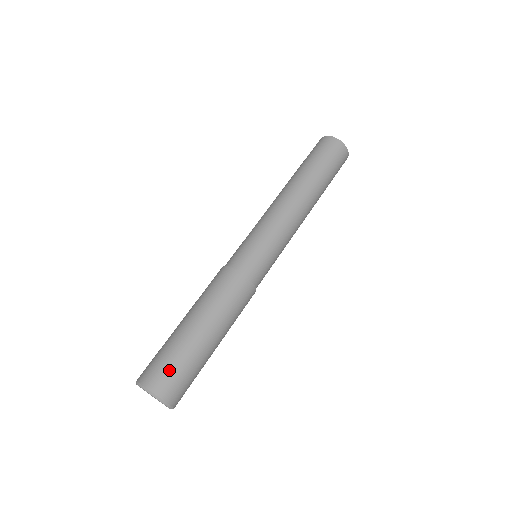
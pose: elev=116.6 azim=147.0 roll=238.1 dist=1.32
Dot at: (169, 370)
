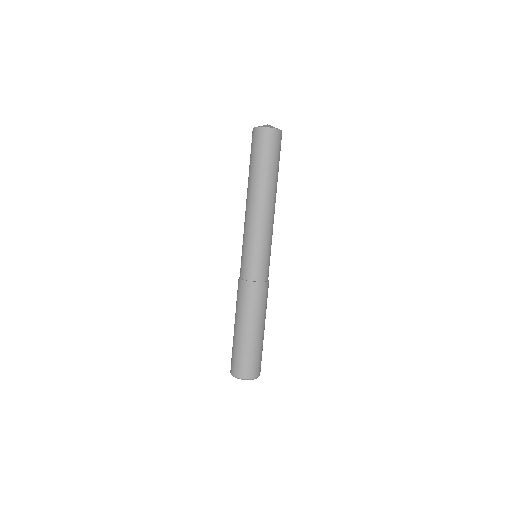
Dot at: (259, 362)
